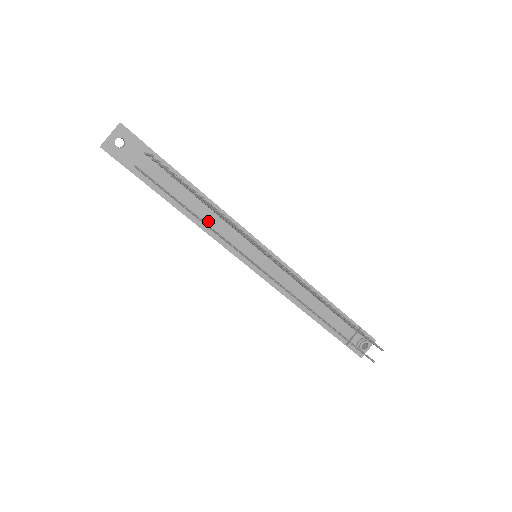
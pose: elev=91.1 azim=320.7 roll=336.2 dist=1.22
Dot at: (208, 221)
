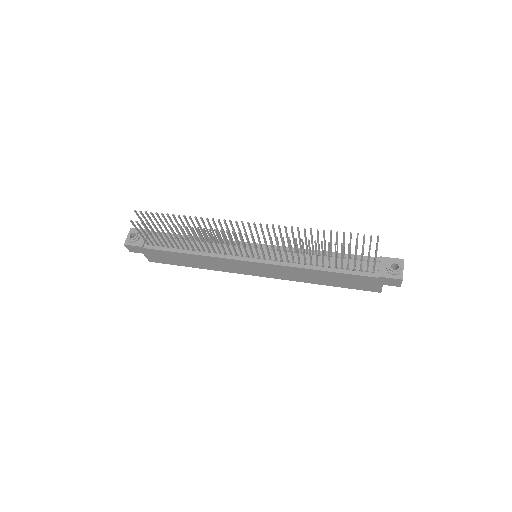
Dot at: (206, 249)
